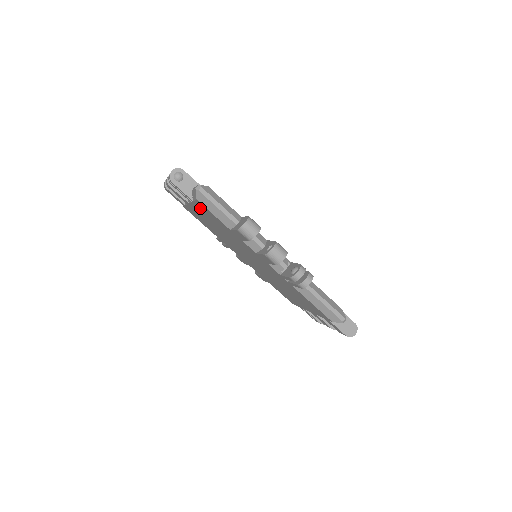
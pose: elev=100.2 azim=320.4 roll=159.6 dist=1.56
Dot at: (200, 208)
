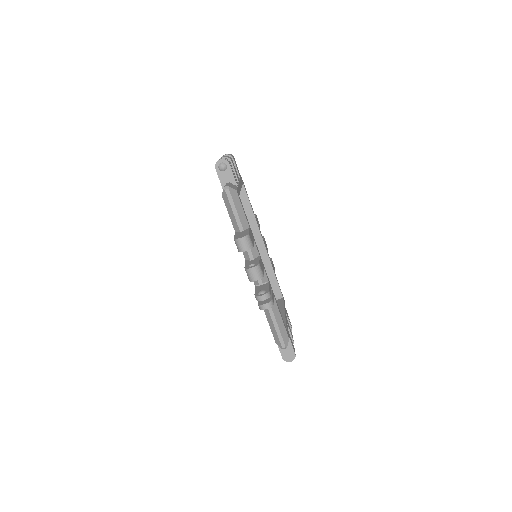
Dot at: occluded
